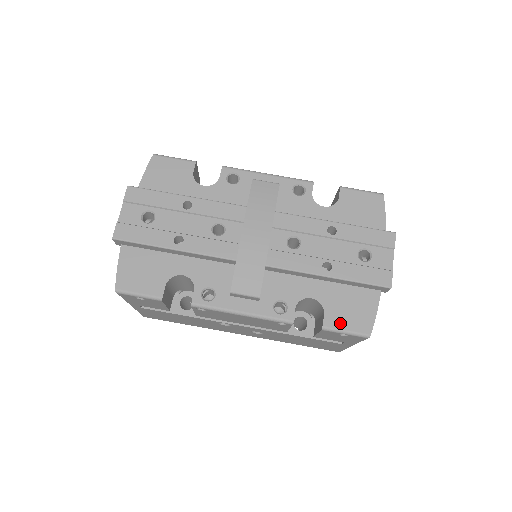
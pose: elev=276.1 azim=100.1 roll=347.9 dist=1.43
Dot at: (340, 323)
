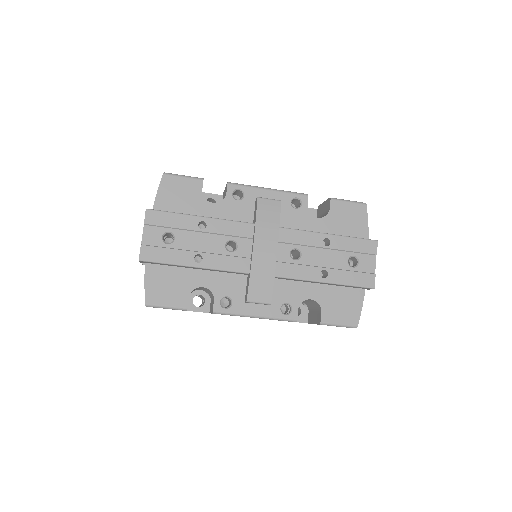
Dot at: (334, 318)
